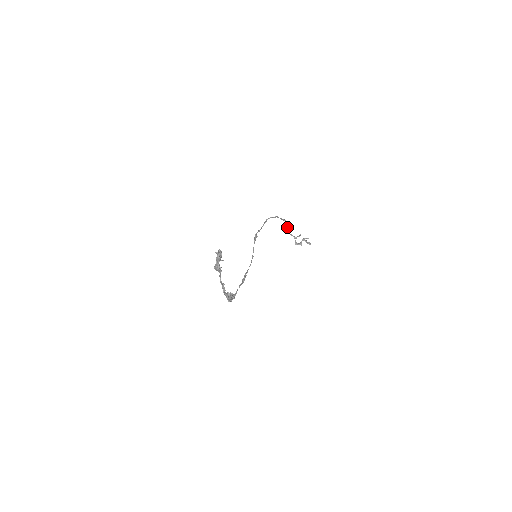
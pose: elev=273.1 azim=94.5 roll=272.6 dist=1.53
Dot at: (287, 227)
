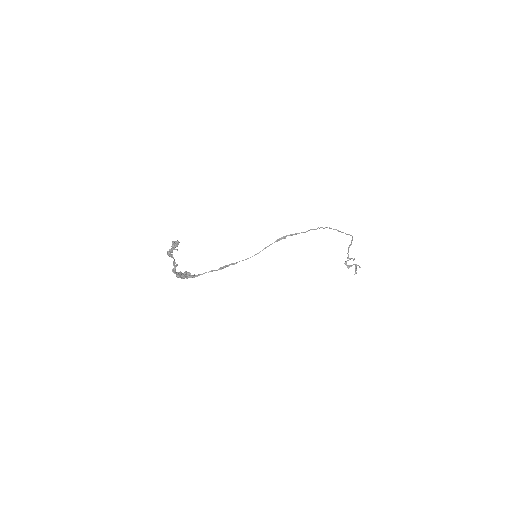
Dot at: (351, 243)
